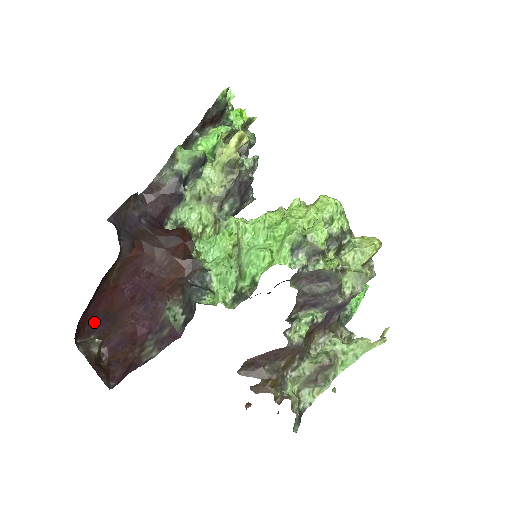
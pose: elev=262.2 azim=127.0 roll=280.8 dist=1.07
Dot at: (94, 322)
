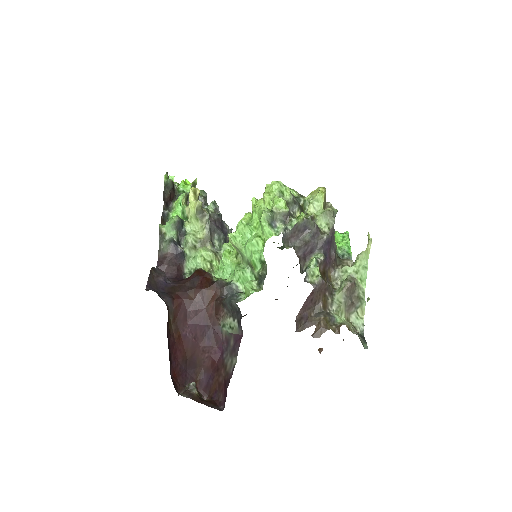
Dot at: (181, 374)
